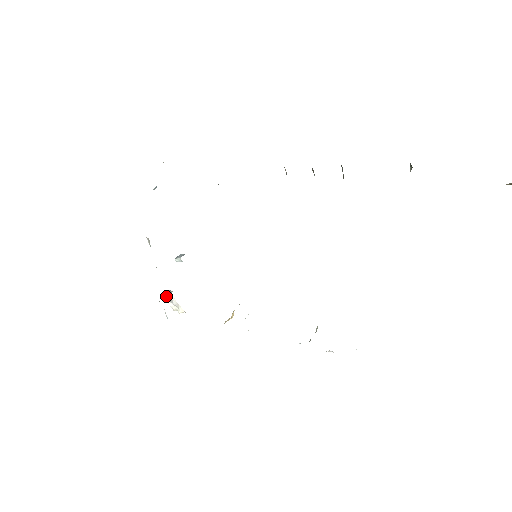
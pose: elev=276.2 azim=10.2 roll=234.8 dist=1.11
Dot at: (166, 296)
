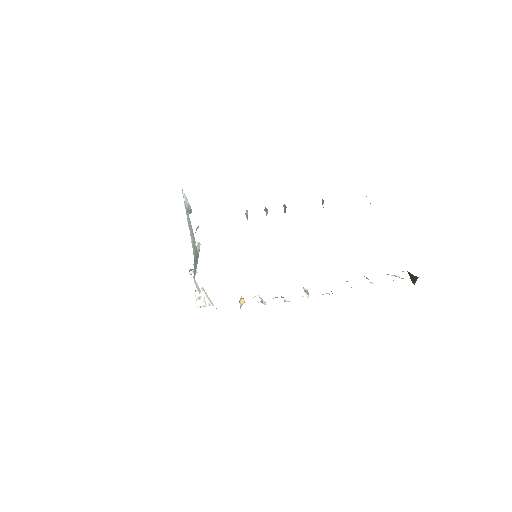
Dot at: (196, 294)
